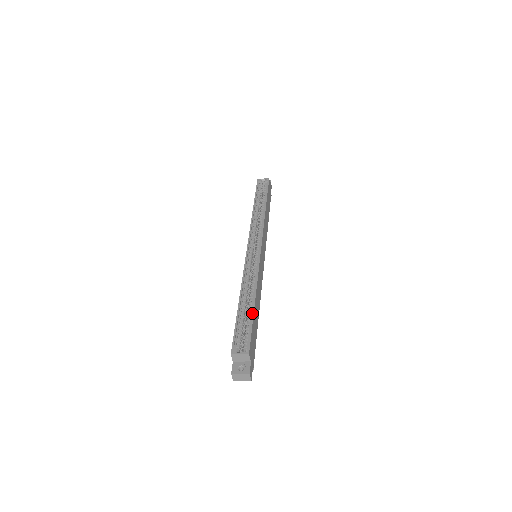
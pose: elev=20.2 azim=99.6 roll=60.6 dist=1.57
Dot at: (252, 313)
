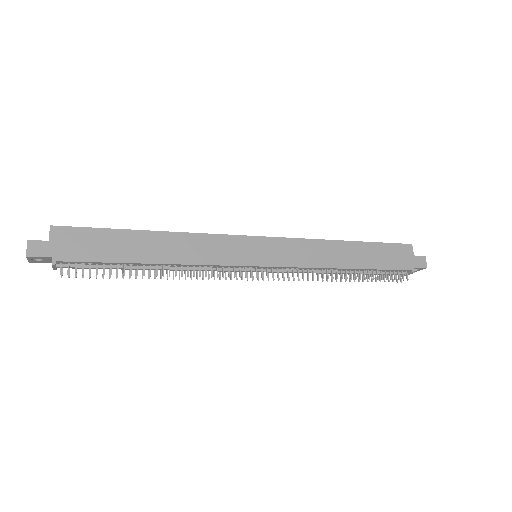
Dot at: (124, 229)
